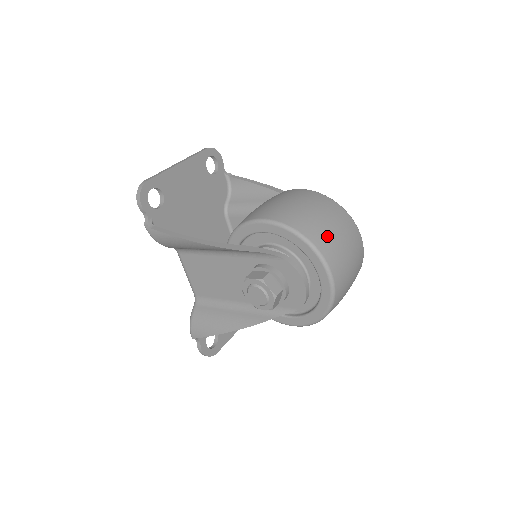
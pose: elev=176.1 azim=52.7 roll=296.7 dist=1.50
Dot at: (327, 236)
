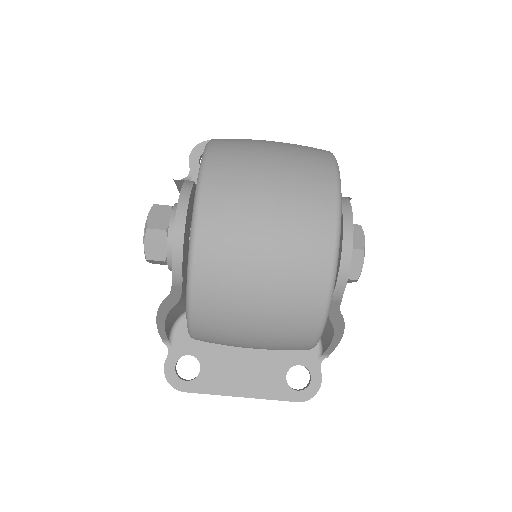
Dot at: (242, 161)
